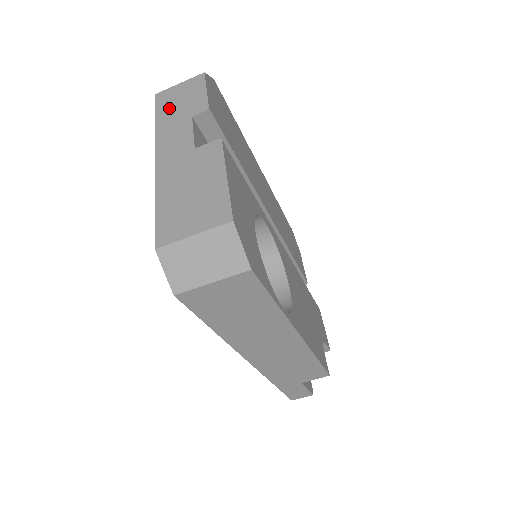
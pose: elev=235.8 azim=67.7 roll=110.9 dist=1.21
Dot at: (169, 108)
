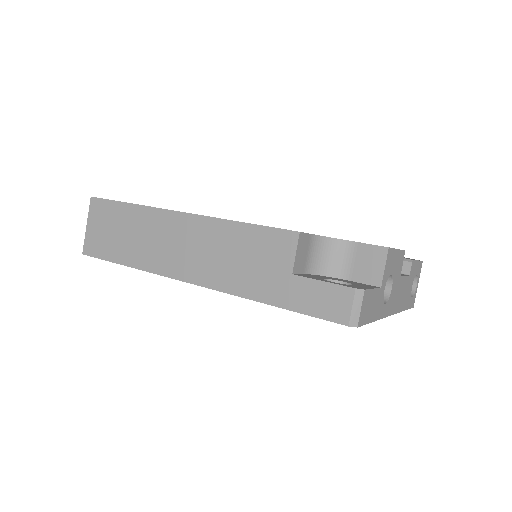
Dot at: occluded
